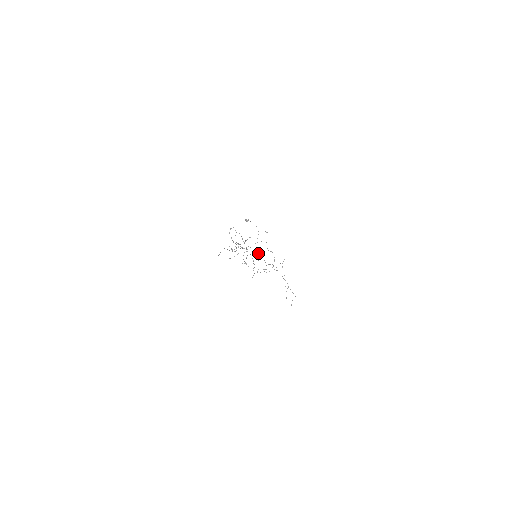
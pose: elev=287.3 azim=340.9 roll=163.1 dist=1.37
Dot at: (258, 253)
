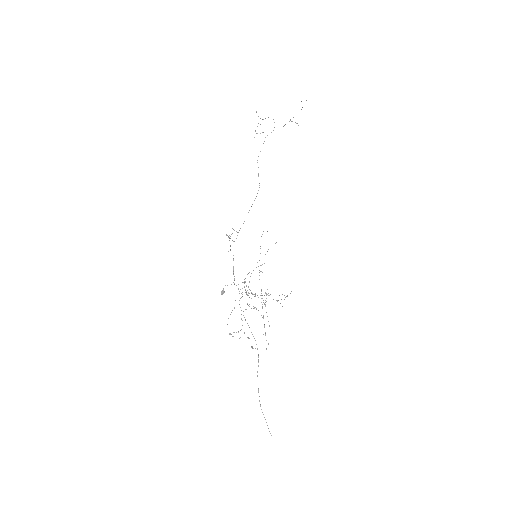
Dot at: occluded
